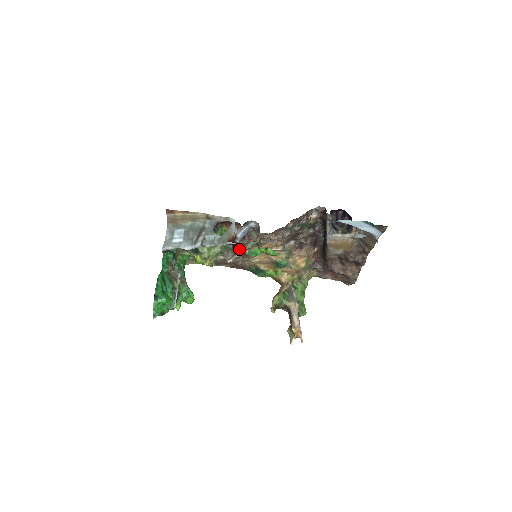
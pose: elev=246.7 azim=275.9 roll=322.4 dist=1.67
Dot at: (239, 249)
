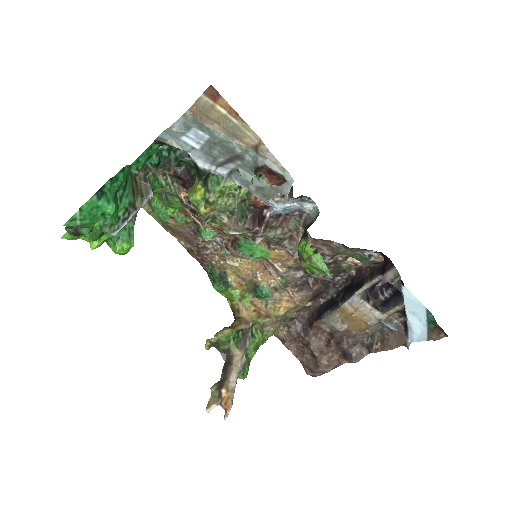
Dot at: (261, 226)
